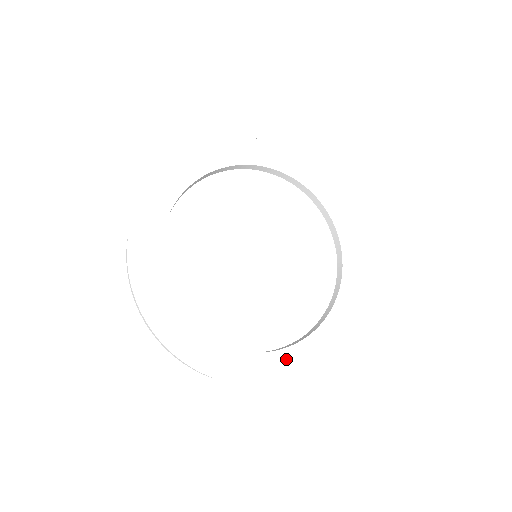
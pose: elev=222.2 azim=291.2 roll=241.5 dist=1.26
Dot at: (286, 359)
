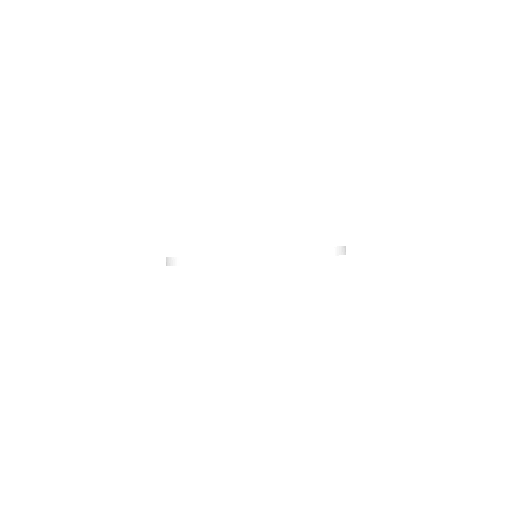
Dot at: occluded
